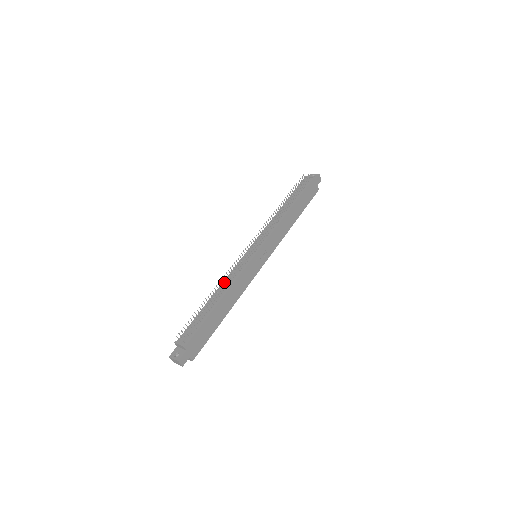
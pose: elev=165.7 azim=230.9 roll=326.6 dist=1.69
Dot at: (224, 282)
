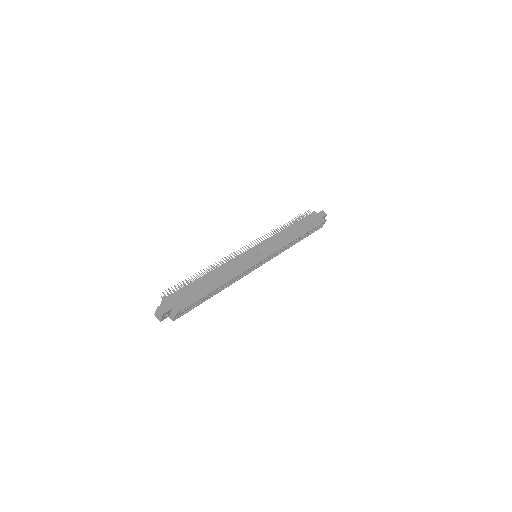
Dot at: occluded
